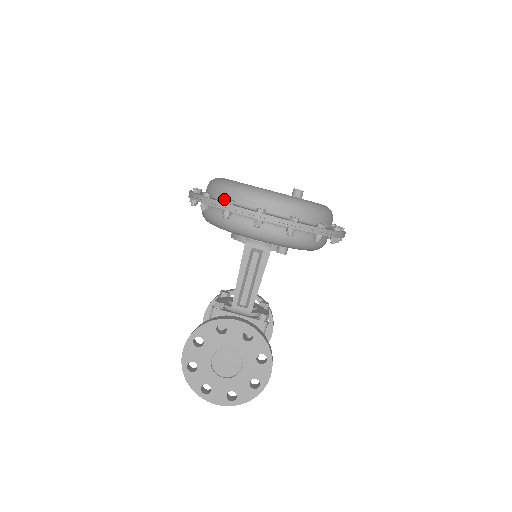
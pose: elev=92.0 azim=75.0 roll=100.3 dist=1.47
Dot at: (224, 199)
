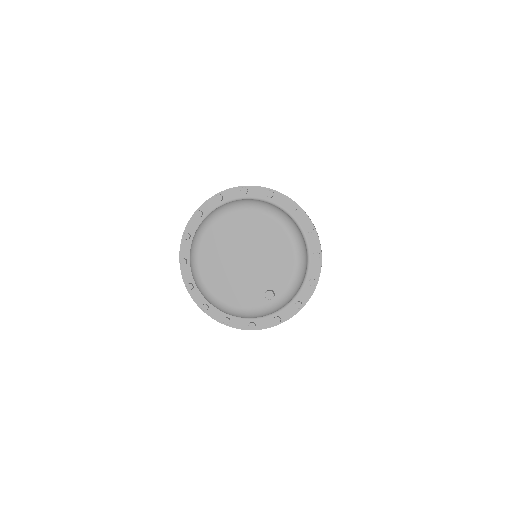
Dot at: occluded
